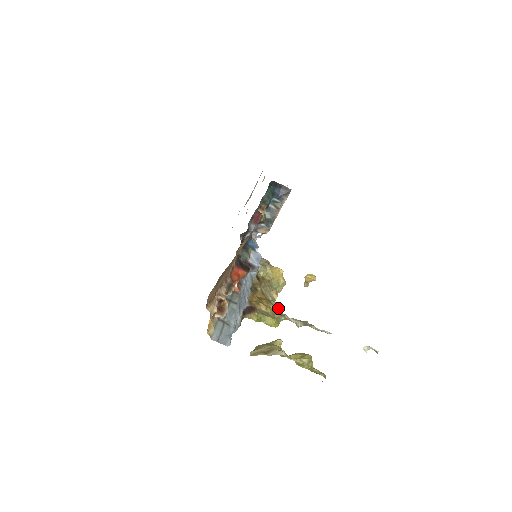
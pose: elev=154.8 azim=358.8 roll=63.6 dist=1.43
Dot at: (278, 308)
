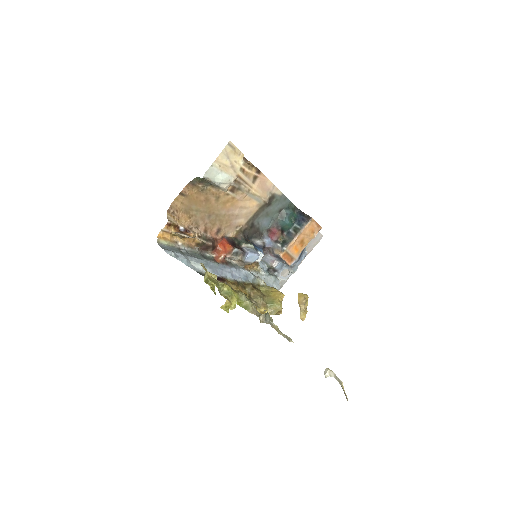
Dot at: (253, 304)
